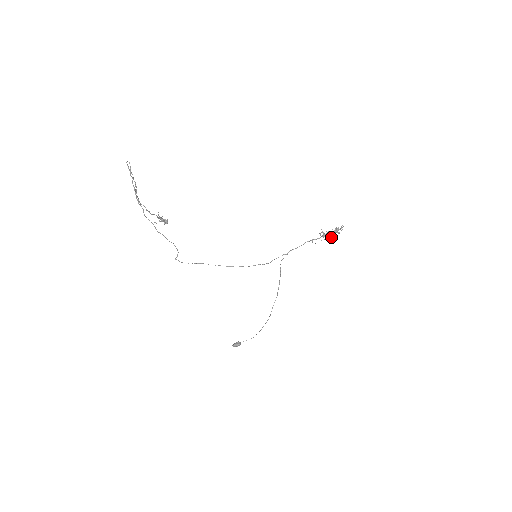
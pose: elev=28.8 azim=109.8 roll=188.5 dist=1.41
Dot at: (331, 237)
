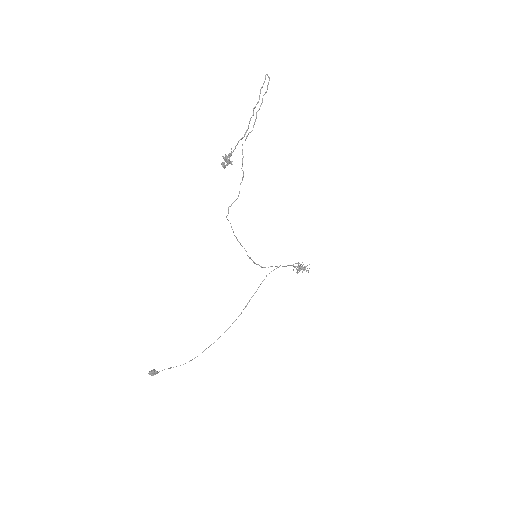
Dot at: (303, 270)
